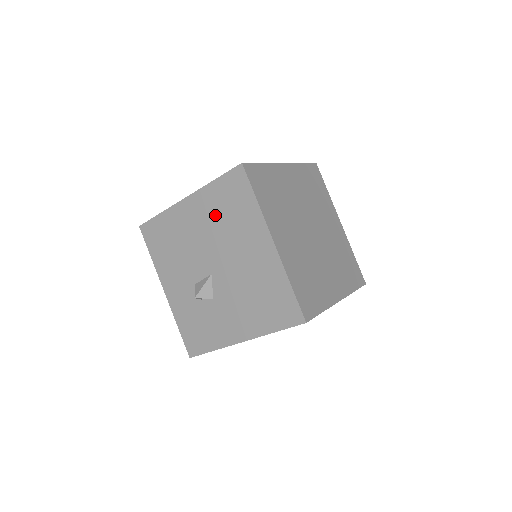
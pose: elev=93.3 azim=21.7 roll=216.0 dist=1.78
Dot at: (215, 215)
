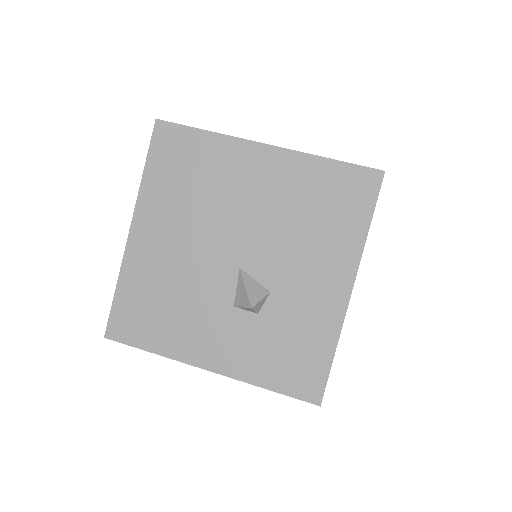
Dot at: (179, 202)
